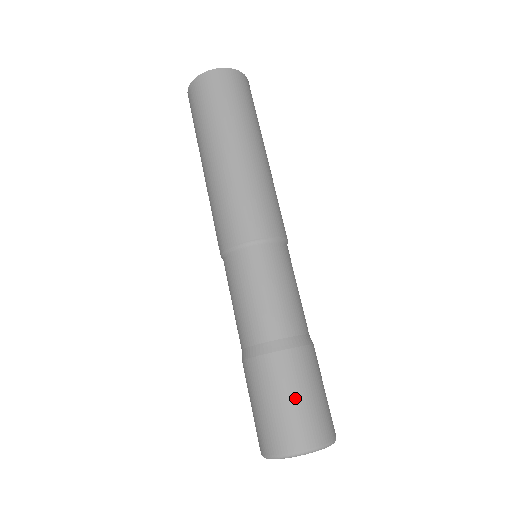
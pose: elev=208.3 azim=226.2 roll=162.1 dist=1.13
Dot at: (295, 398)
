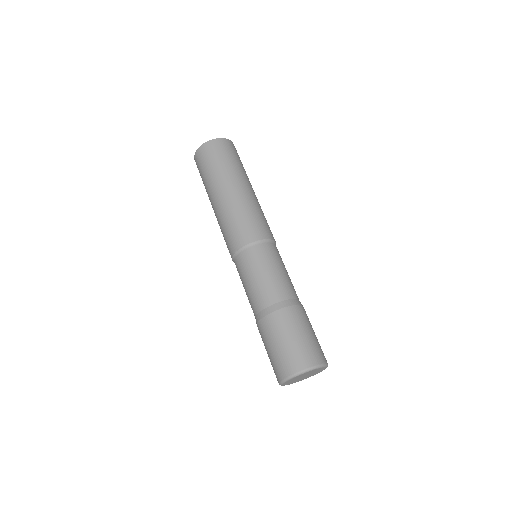
Dot at: (306, 334)
